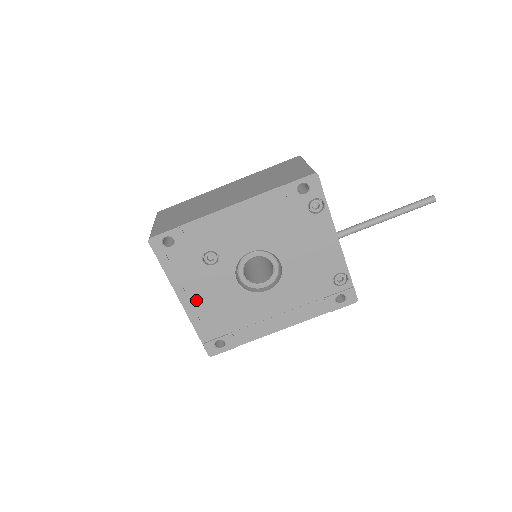
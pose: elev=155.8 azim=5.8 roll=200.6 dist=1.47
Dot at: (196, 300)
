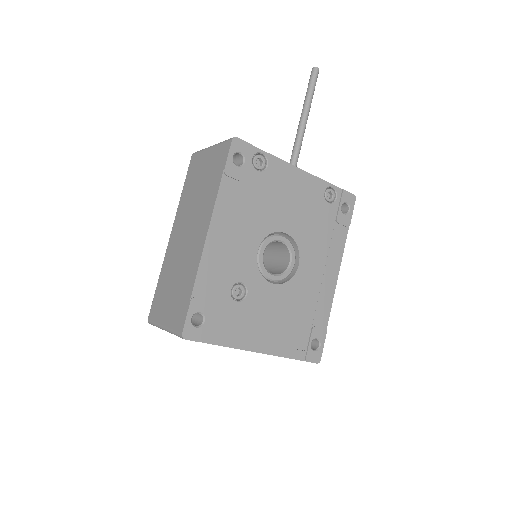
Dot at: (265, 336)
